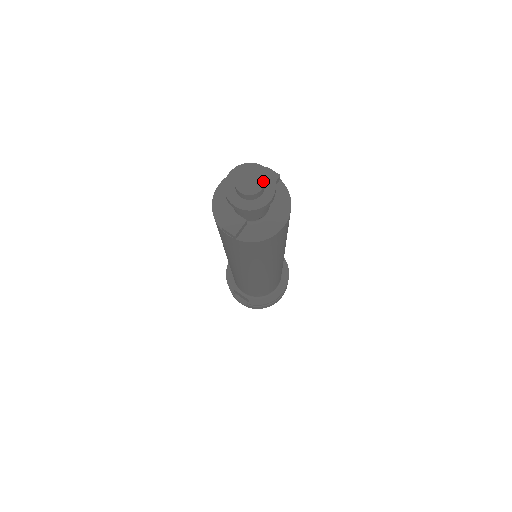
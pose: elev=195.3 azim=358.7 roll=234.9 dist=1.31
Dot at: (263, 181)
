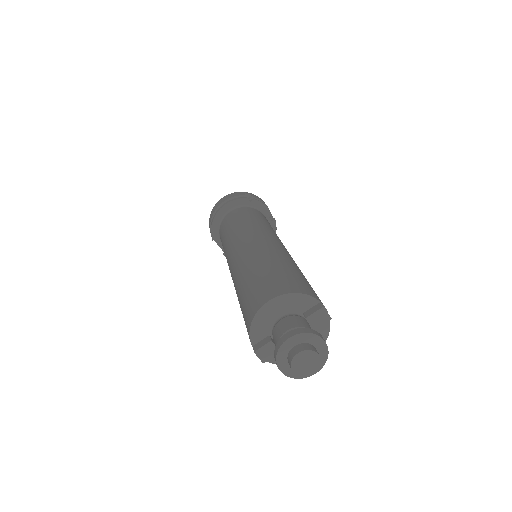
Dot at: (318, 367)
